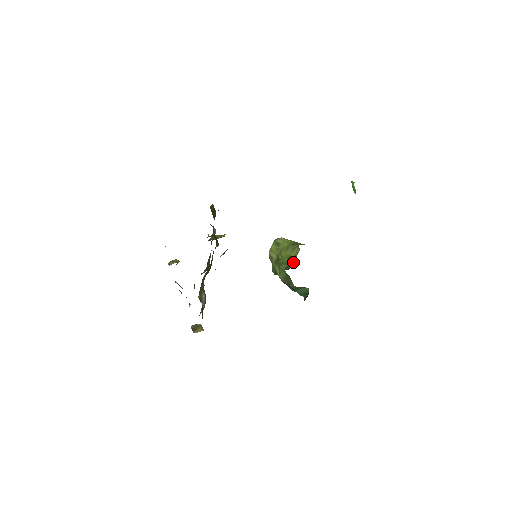
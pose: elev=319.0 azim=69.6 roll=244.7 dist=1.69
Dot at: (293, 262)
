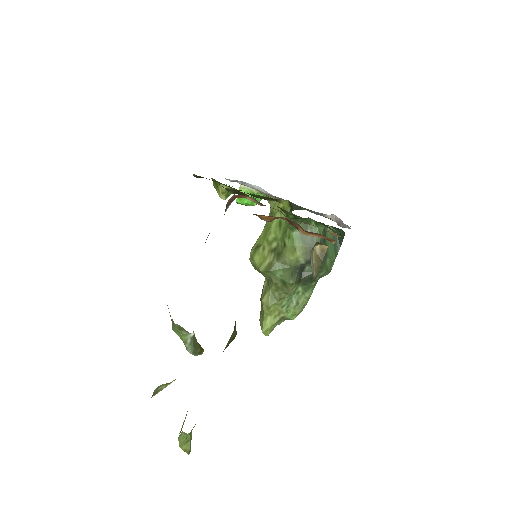
Dot at: occluded
